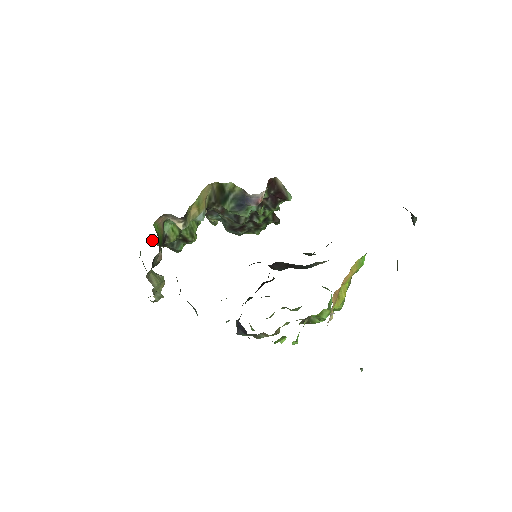
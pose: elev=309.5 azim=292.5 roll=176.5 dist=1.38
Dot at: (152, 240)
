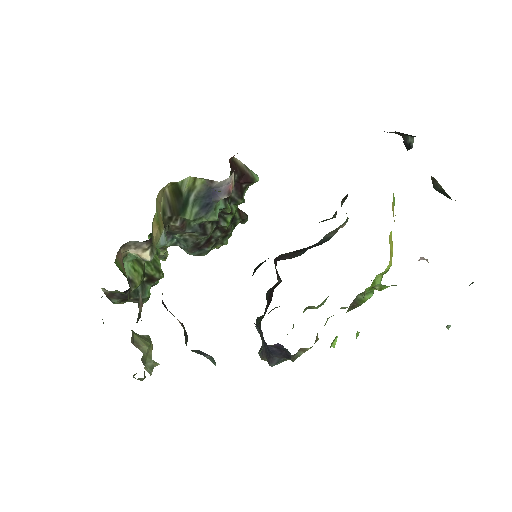
Dot at: occluded
